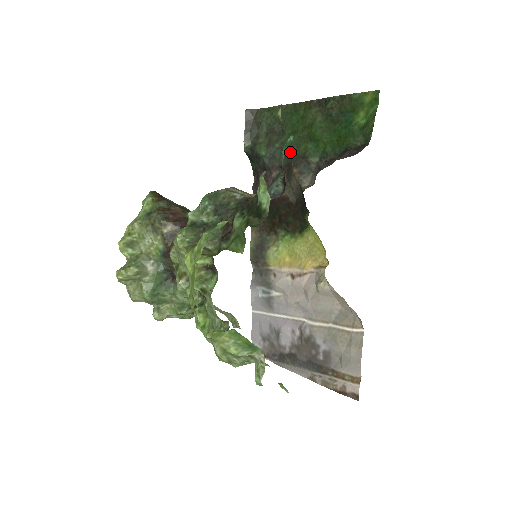
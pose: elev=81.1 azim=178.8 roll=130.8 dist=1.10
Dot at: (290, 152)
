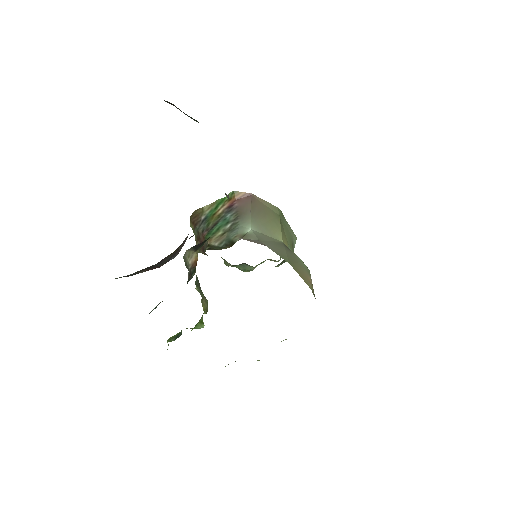
Dot at: occluded
